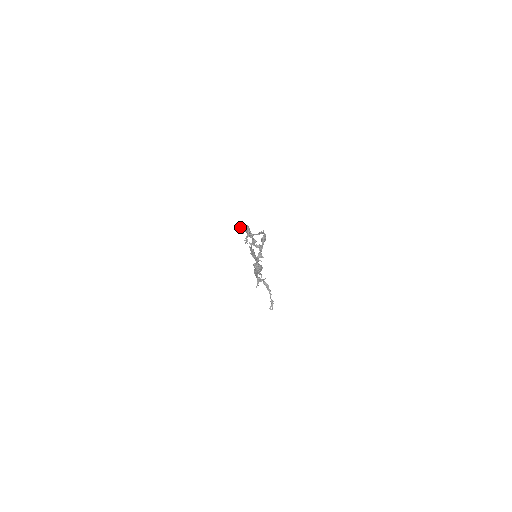
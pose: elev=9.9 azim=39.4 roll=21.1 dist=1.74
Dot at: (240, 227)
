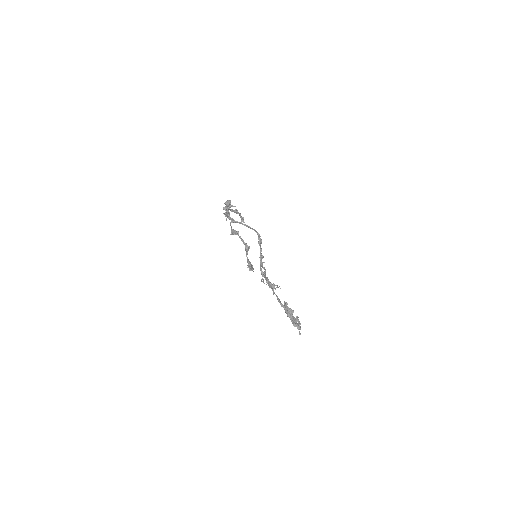
Dot at: occluded
